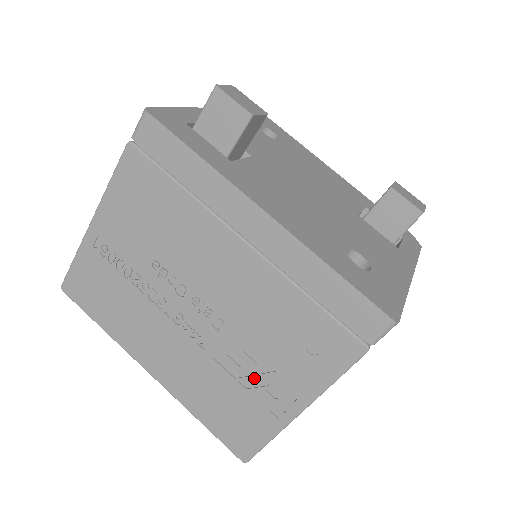
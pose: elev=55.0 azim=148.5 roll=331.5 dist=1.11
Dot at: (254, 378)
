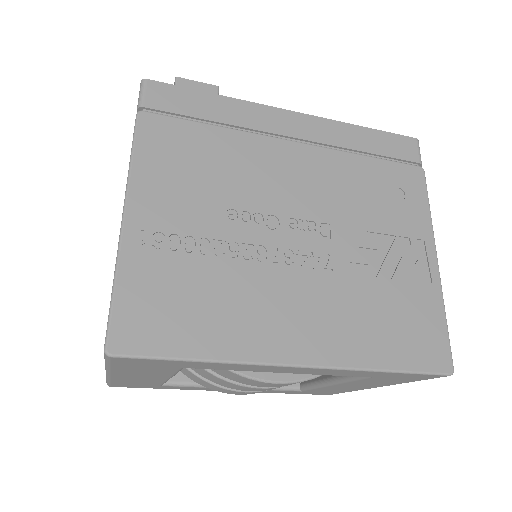
Dot at: (387, 262)
